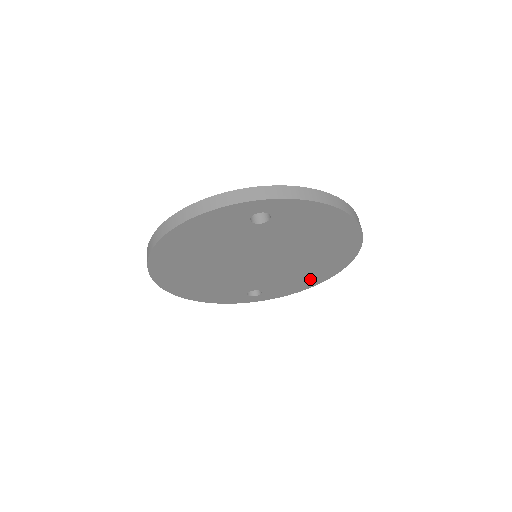
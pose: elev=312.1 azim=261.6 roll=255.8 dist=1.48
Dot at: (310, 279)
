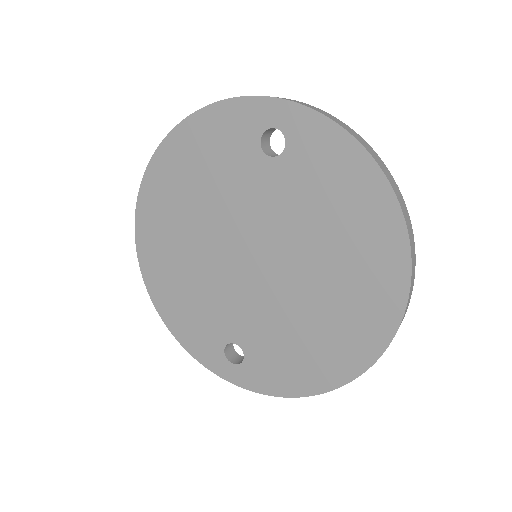
Dot at: (316, 365)
